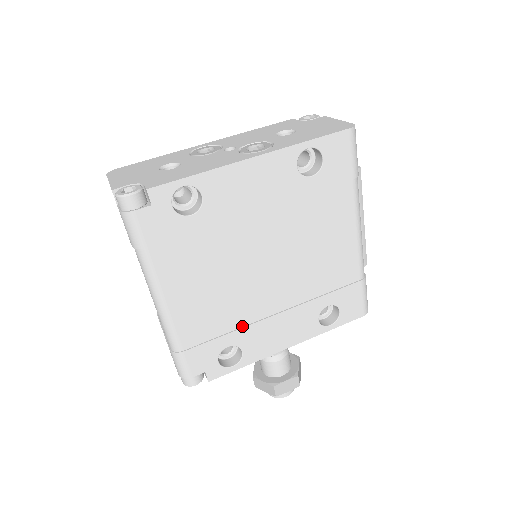
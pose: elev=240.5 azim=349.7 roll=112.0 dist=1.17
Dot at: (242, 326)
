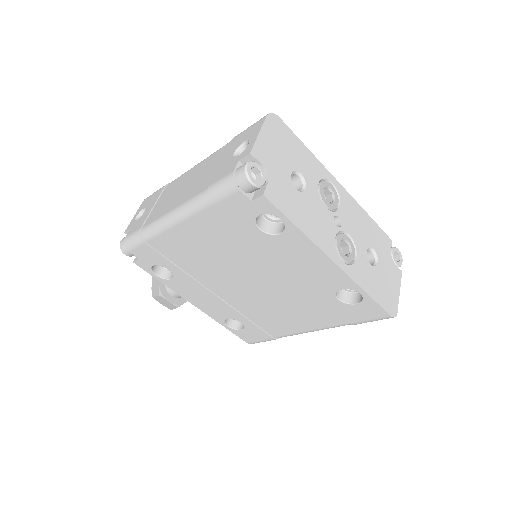
Dot at: (191, 275)
